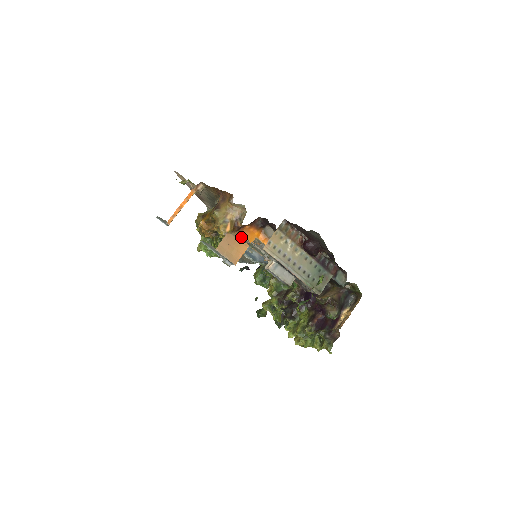
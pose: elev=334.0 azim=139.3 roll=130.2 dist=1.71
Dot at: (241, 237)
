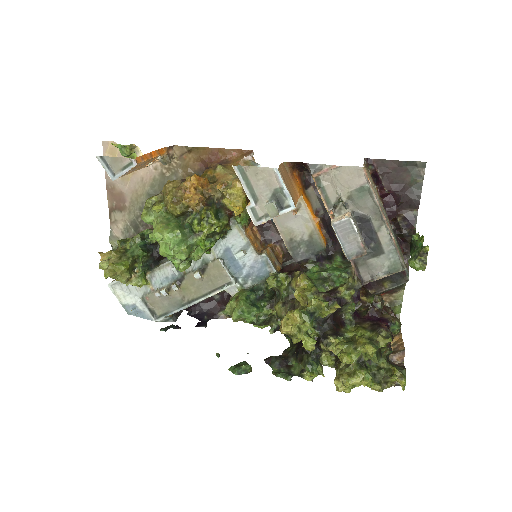
Dot at: (311, 165)
